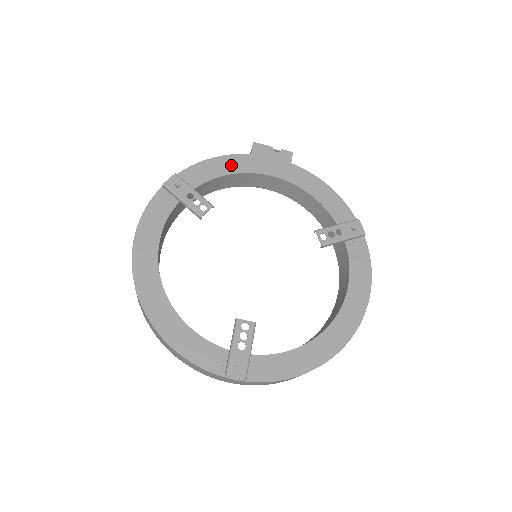
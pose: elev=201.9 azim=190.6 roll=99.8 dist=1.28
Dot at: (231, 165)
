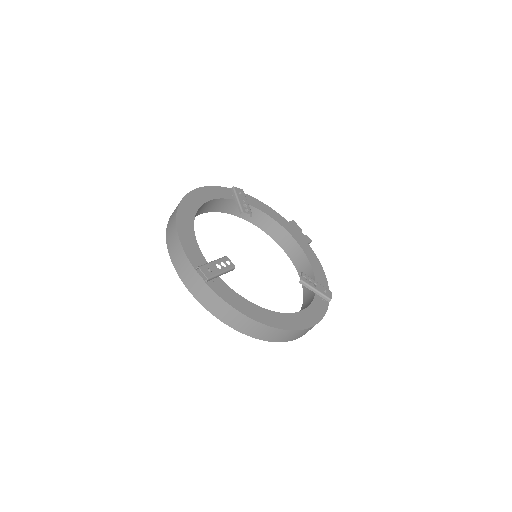
Dot at: (274, 215)
